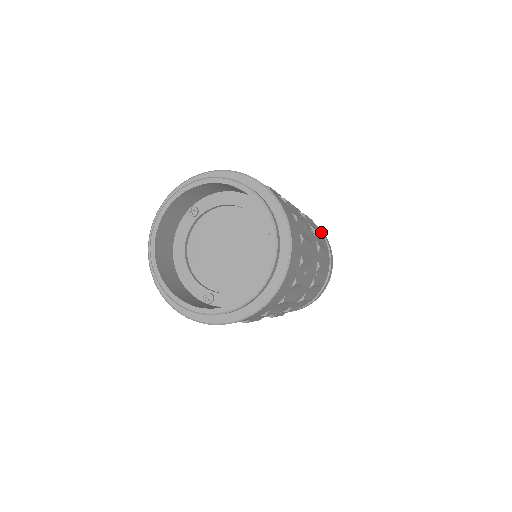
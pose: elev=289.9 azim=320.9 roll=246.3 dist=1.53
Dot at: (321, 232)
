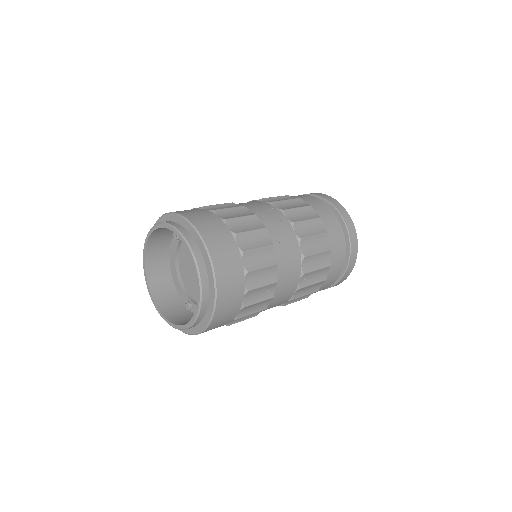
Dot at: (343, 221)
